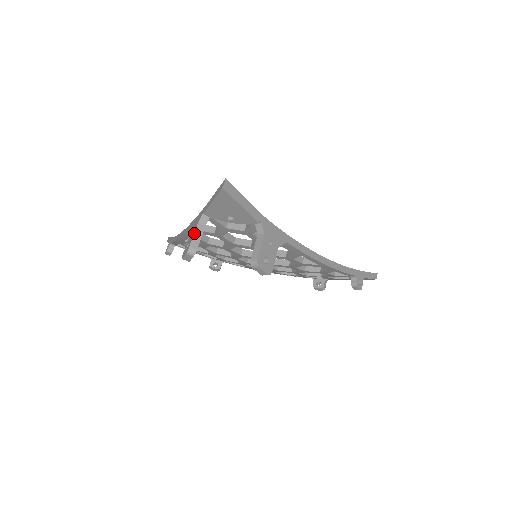
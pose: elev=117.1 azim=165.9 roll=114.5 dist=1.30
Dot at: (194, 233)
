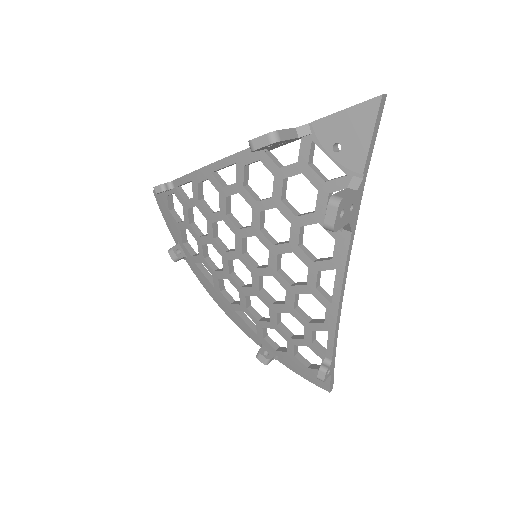
Dot at: occluded
